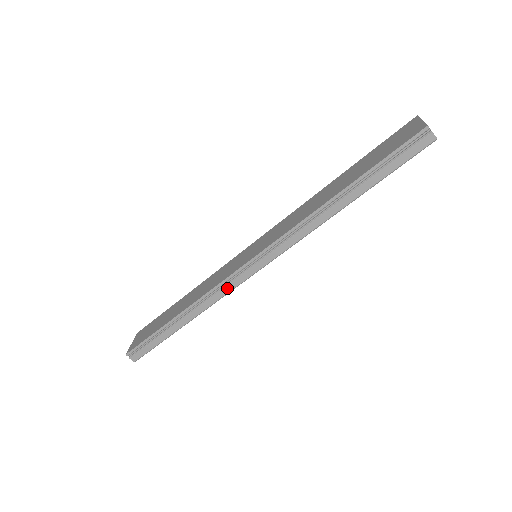
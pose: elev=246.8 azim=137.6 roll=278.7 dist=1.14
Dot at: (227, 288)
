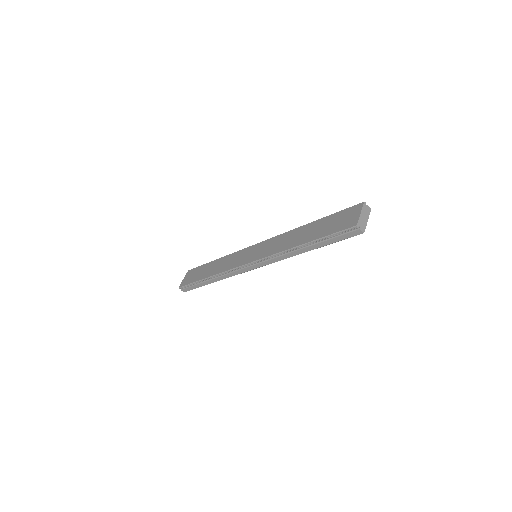
Dot at: (236, 273)
